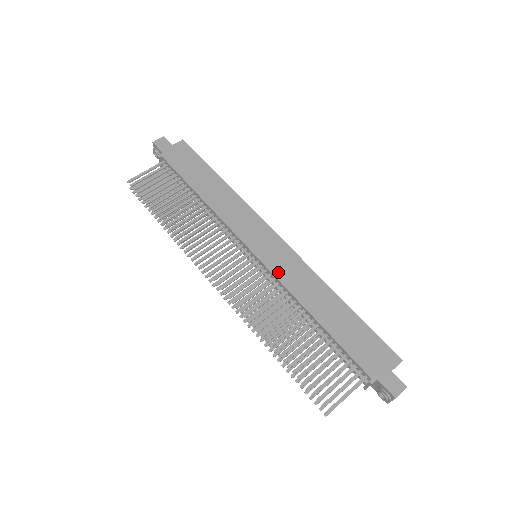
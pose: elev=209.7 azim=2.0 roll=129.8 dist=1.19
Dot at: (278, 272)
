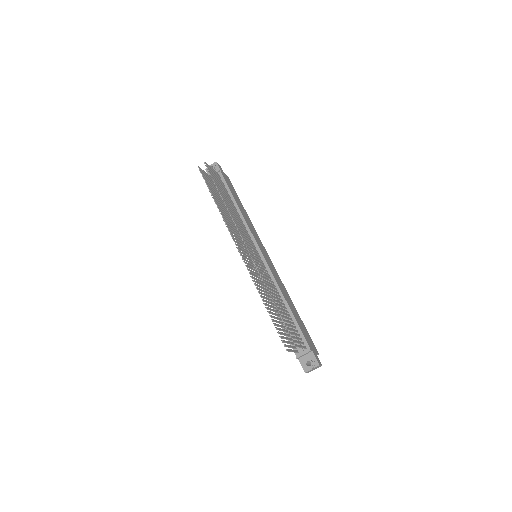
Dot at: (272, 270)
